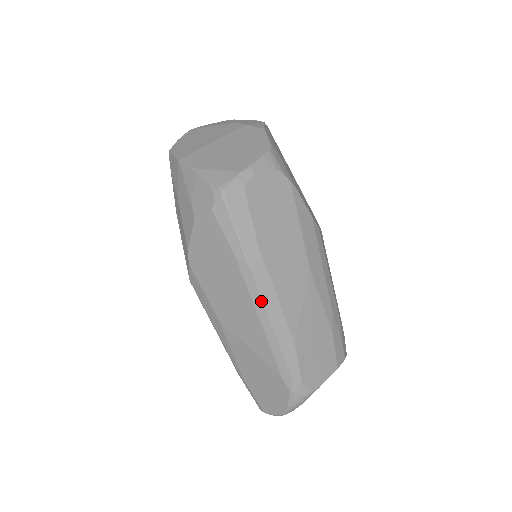
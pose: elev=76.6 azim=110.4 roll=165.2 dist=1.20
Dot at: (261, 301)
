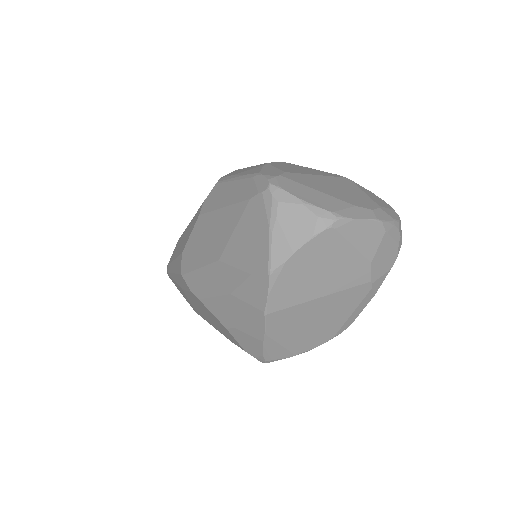
Dot at: occluded
